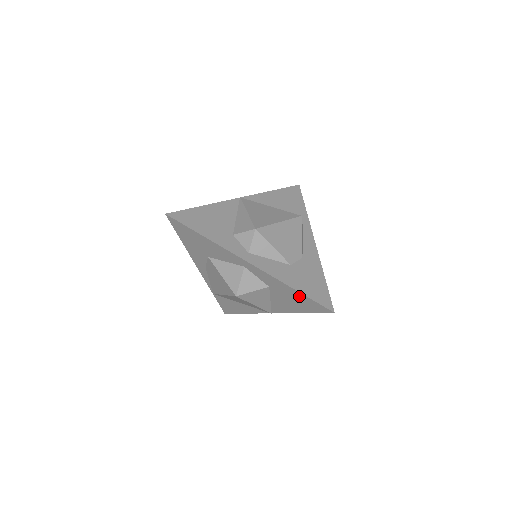
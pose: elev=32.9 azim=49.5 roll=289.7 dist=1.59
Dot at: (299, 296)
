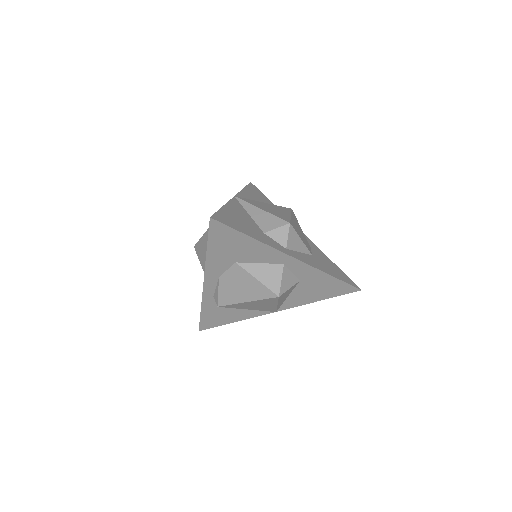
Dot at: (332, 282)
